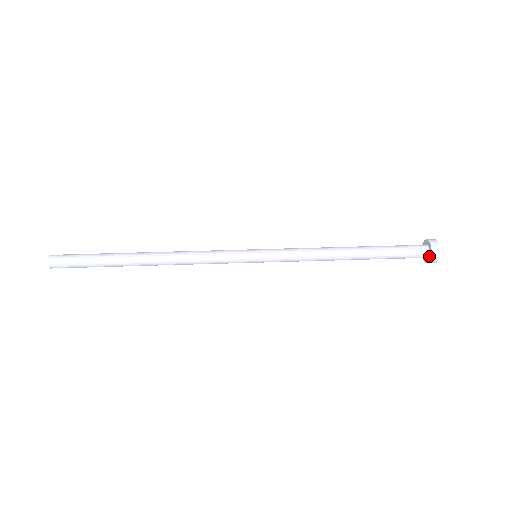
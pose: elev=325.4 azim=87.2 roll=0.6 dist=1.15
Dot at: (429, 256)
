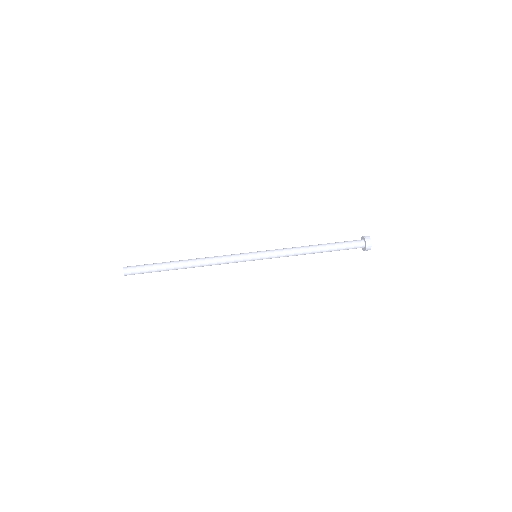
Dot at: (365, 247)
